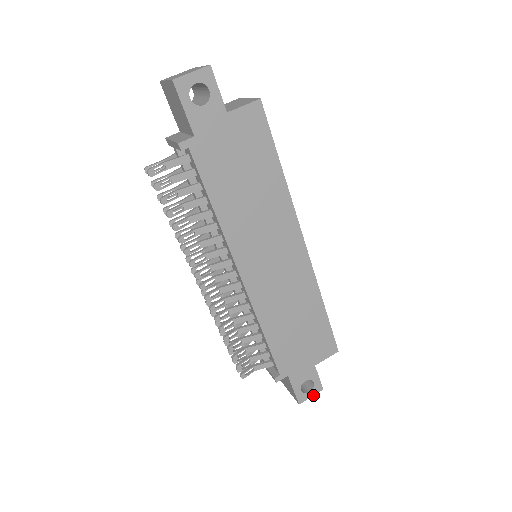
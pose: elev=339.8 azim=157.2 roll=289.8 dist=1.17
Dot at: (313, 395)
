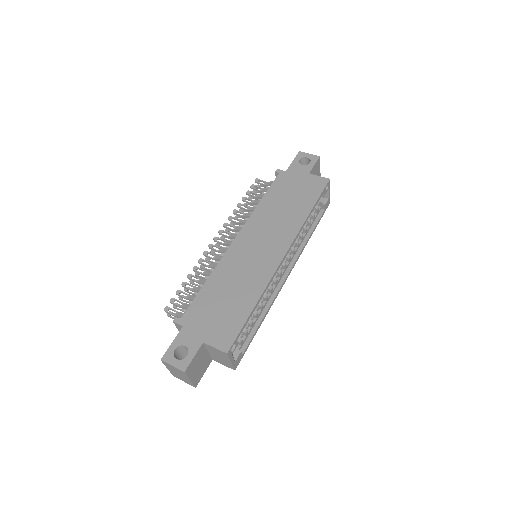
Dot at: (175, 366)
